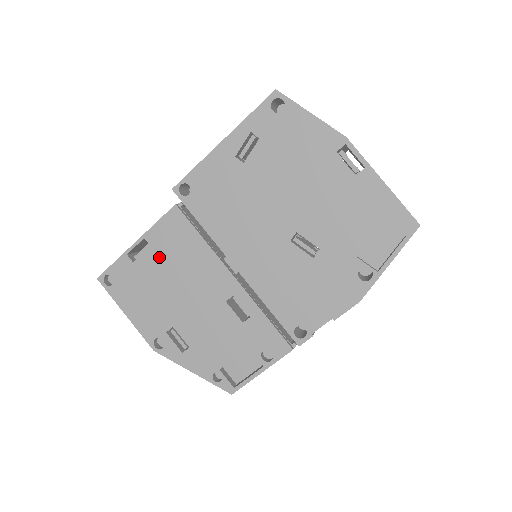
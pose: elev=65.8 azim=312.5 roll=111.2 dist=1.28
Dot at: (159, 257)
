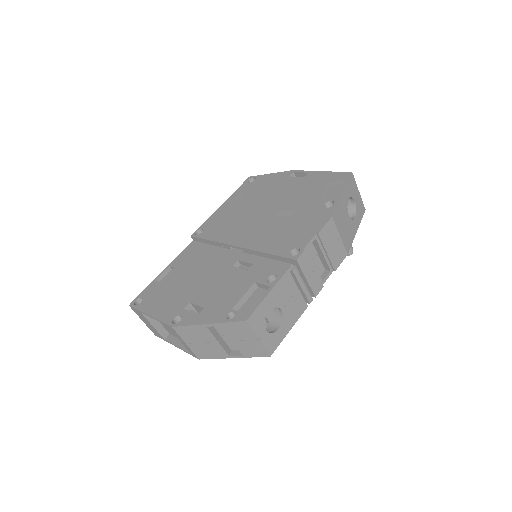
Dot at: (180, 269)
